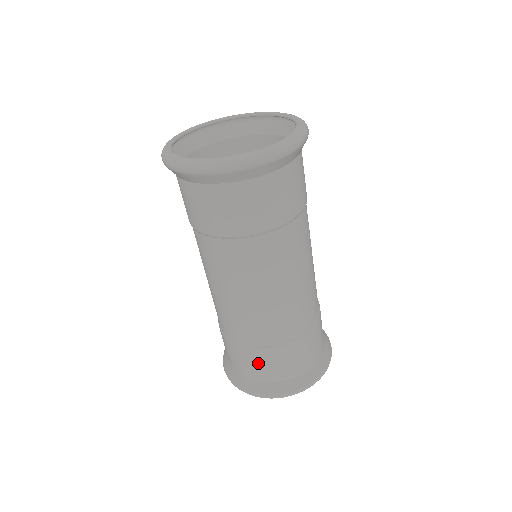
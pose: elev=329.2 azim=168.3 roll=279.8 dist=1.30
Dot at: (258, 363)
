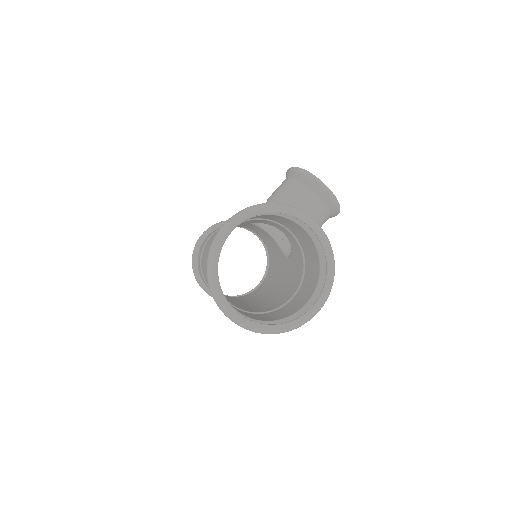
Dot at: (201, 276)
